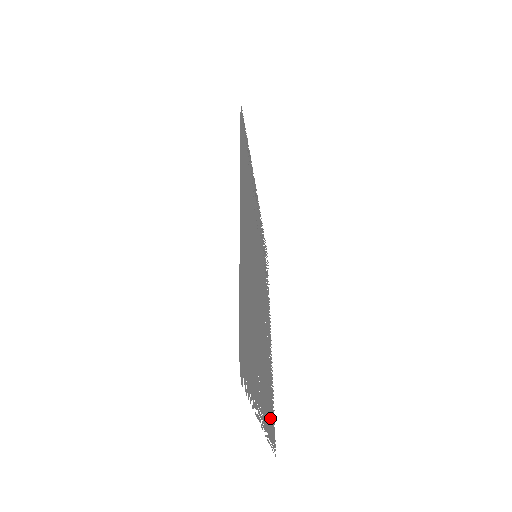
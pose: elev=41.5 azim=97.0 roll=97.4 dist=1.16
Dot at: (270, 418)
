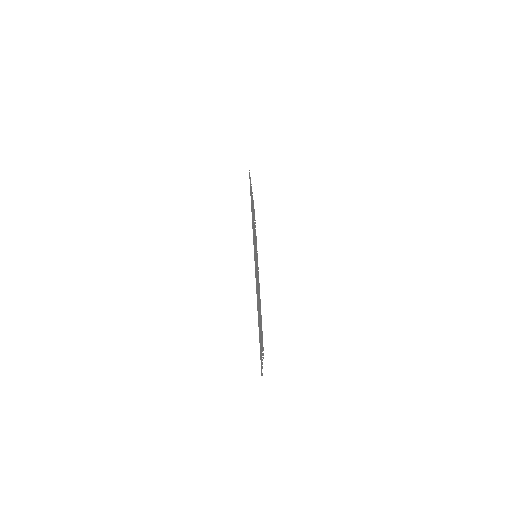
Dot at: (262, 339)
